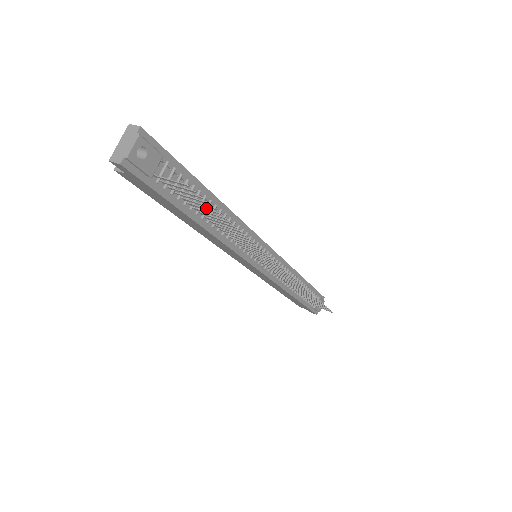
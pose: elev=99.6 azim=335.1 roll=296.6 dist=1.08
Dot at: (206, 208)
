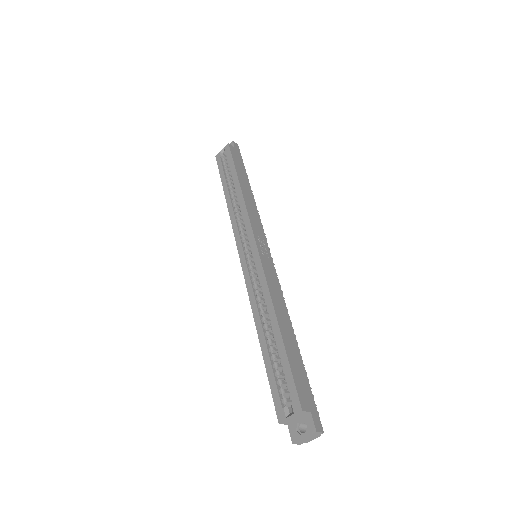
Dot at: occluded
